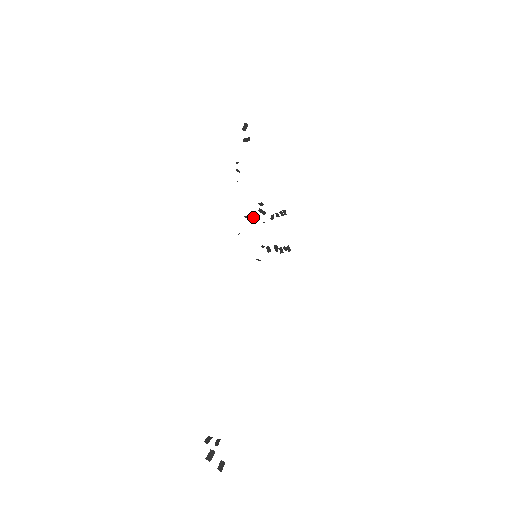
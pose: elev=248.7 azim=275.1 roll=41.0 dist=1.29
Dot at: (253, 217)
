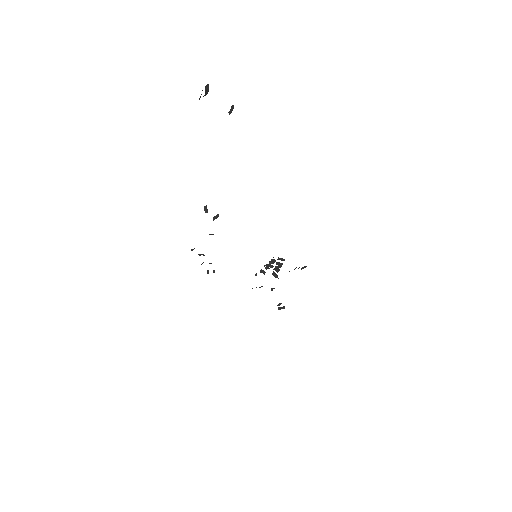
Dot at: occluded
